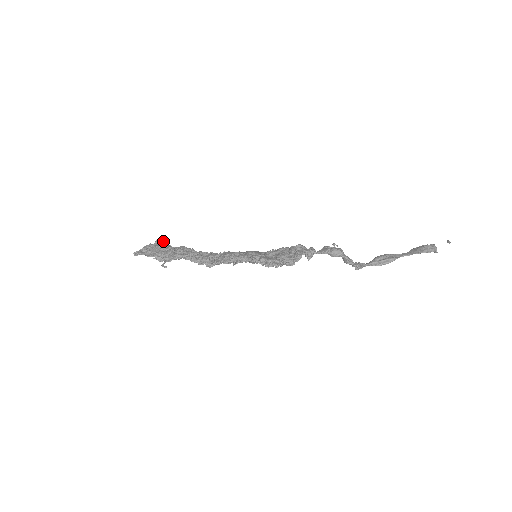
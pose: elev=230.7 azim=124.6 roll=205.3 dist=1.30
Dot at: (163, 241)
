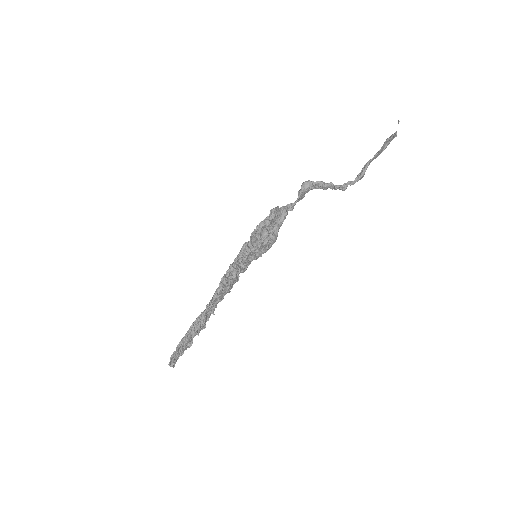
Dot at: occluded
